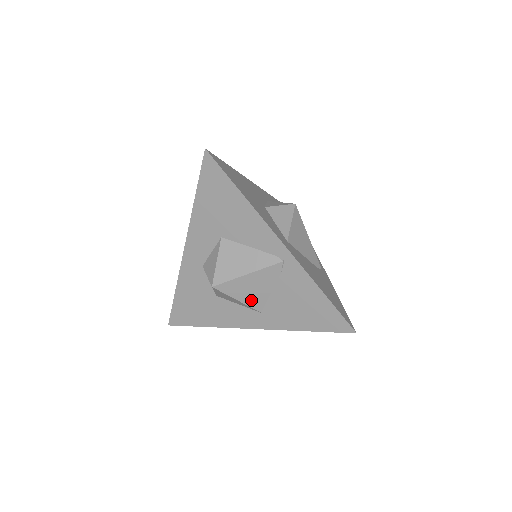
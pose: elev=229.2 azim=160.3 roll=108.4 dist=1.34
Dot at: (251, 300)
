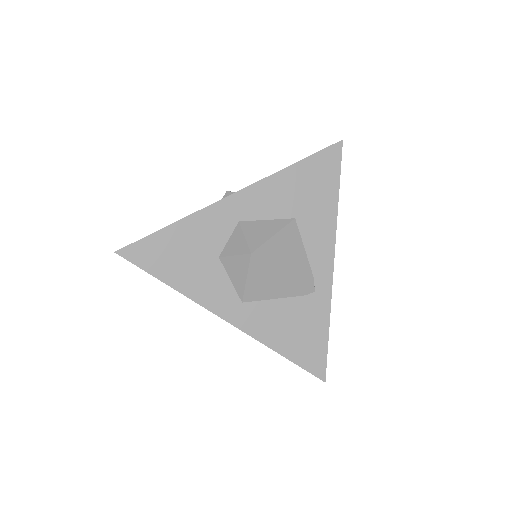
Dot at: occluded
